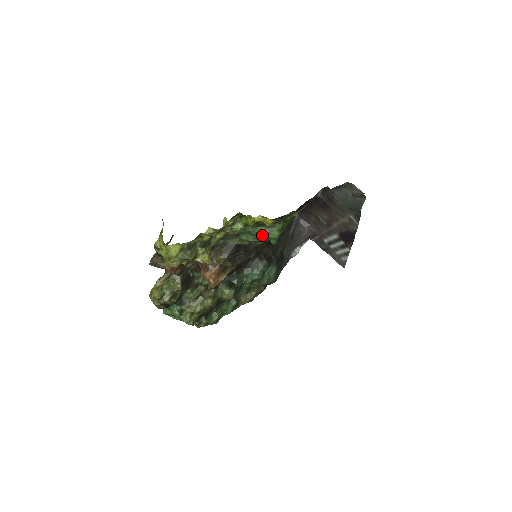
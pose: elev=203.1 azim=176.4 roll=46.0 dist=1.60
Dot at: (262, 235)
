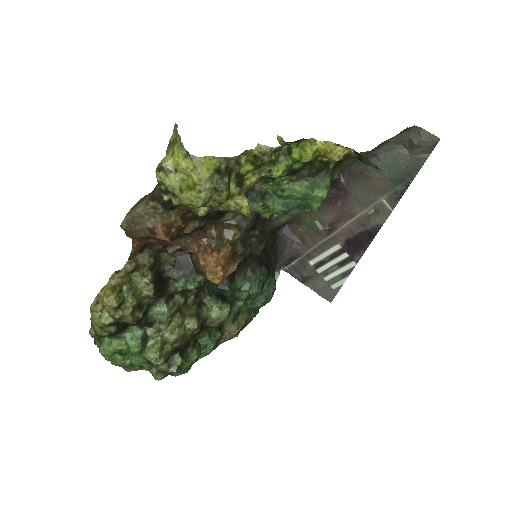
Dot at: (303, 194)
